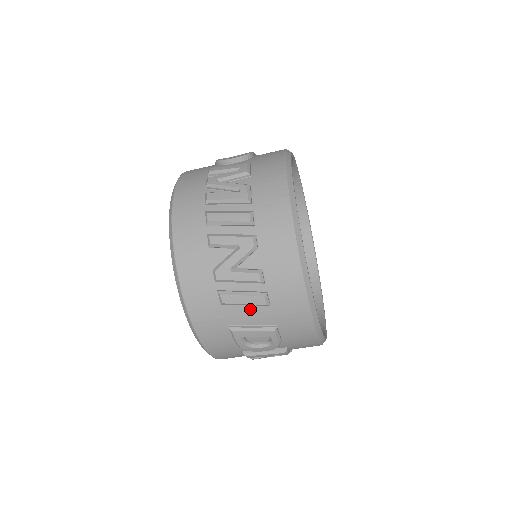
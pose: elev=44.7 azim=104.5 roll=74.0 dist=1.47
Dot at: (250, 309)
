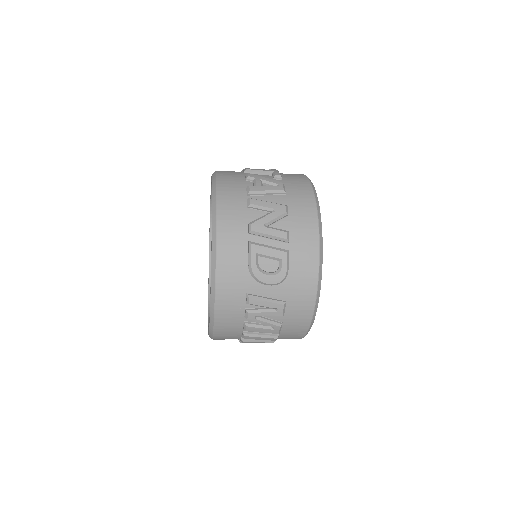
Dot at: occluded
